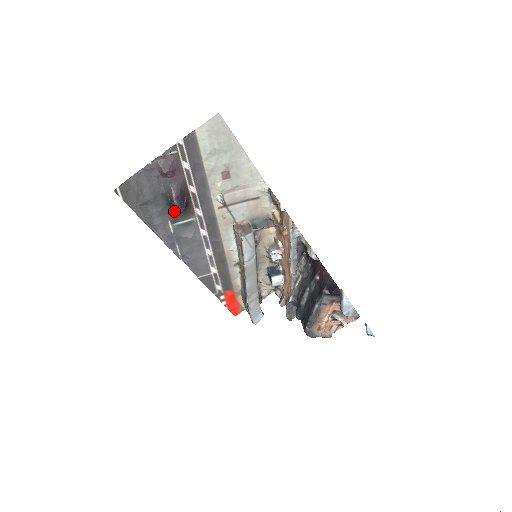
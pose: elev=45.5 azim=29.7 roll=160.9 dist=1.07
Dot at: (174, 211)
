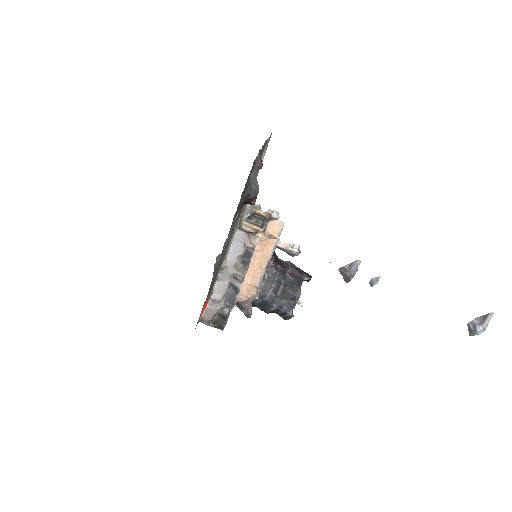
Dot at: (242, 204)
